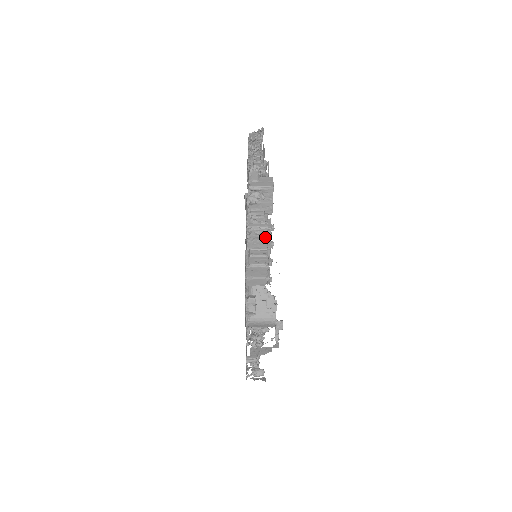
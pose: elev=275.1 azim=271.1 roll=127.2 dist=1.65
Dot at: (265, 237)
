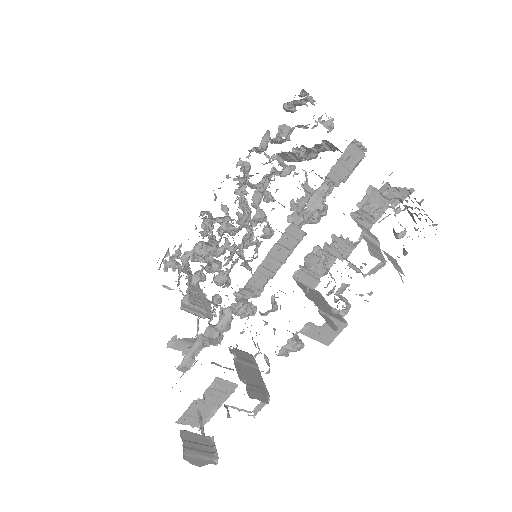
Dot at: occluded
